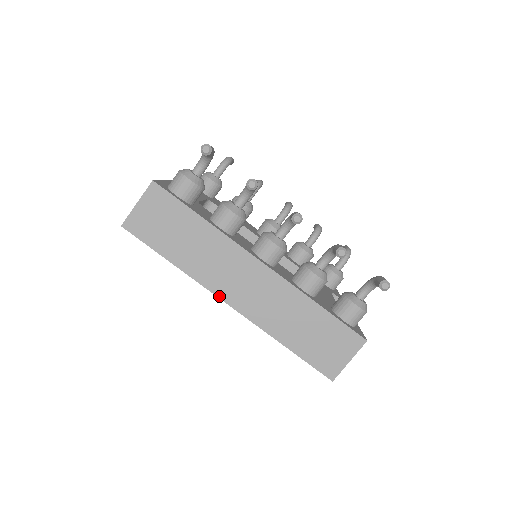
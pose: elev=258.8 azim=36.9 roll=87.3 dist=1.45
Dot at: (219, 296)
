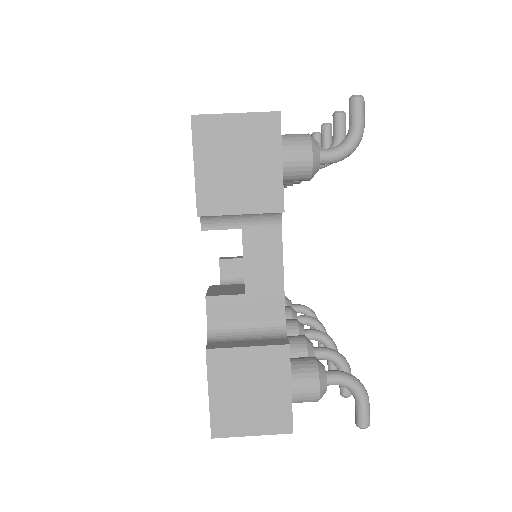
Dot at: occluded
